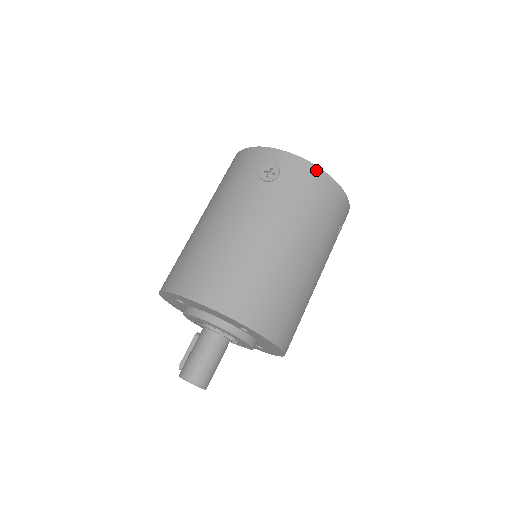
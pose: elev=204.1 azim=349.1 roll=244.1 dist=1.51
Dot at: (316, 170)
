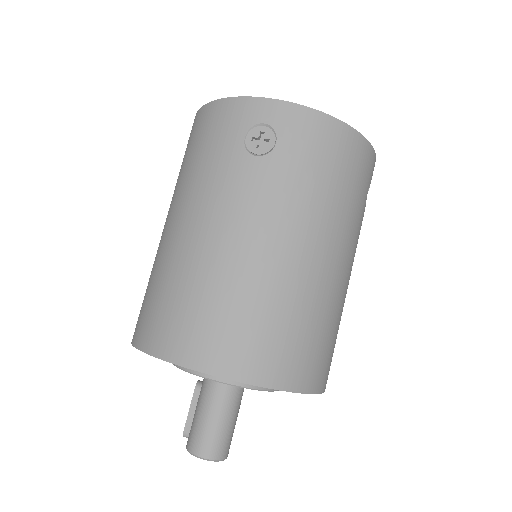
Dot at: (330, 122)
